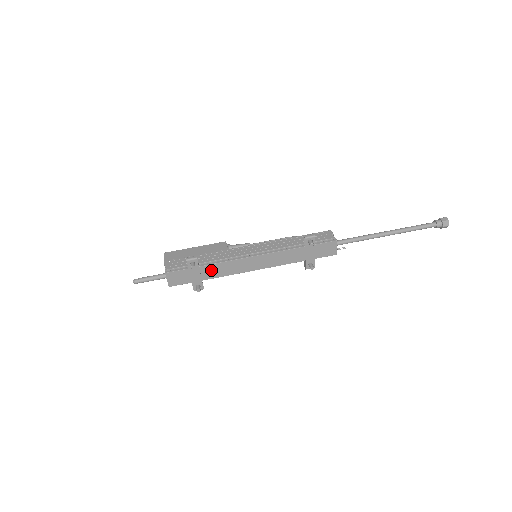
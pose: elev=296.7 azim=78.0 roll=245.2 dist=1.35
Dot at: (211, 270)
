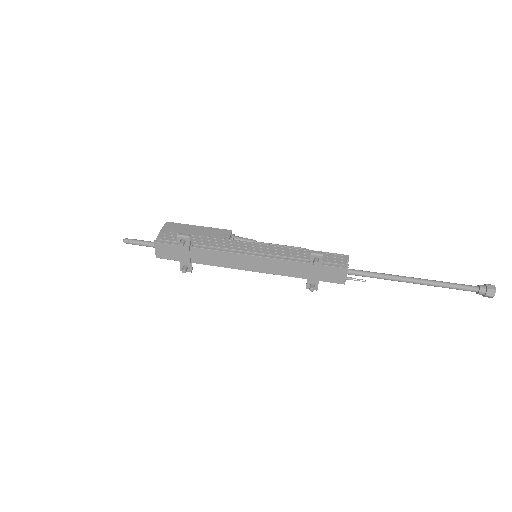
Dot at: (202, 255)
